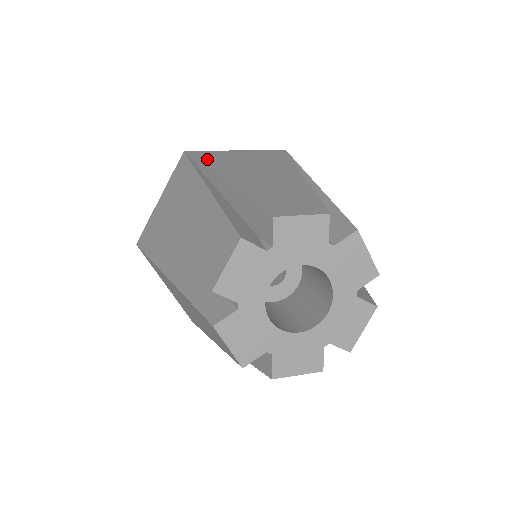
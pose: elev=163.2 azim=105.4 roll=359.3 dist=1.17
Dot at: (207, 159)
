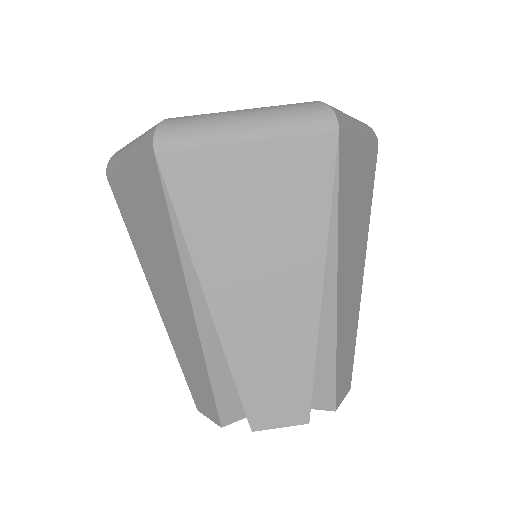
Dot at: (193, 210)
